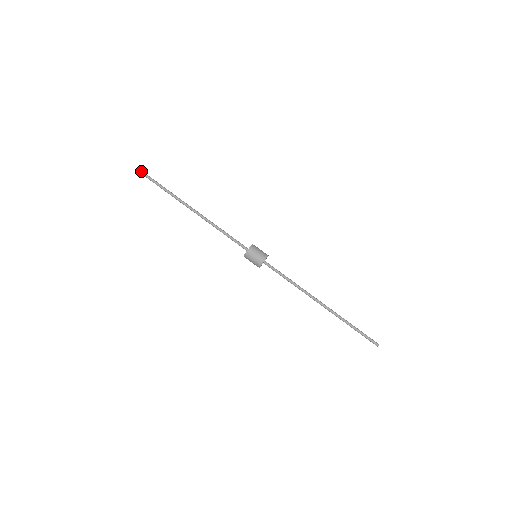
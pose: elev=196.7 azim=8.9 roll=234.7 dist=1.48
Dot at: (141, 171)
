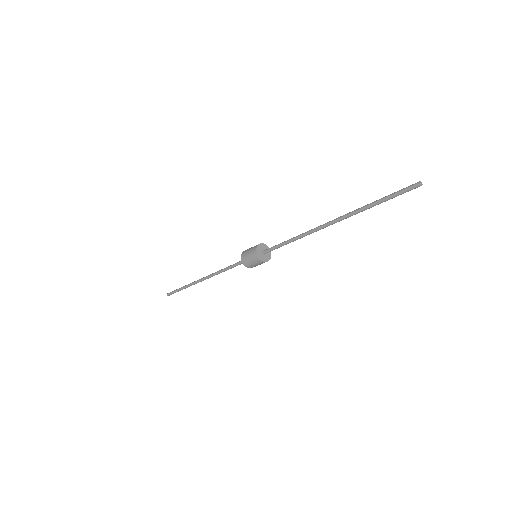
Dot at: (169, 293)
